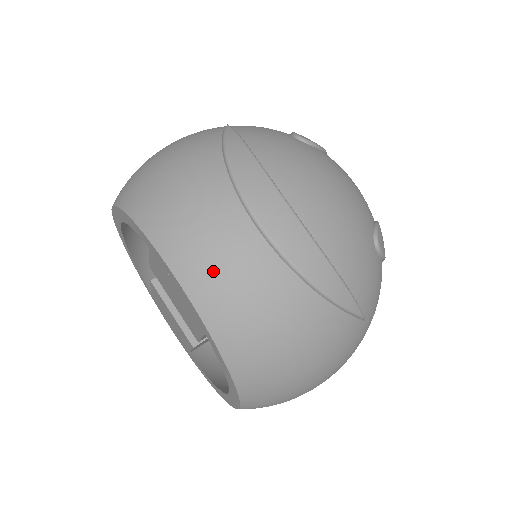
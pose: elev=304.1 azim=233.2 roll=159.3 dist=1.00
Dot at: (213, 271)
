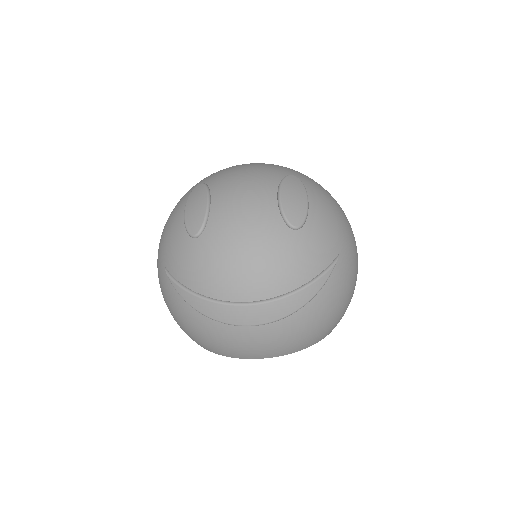
Dot at: (264, 349)
